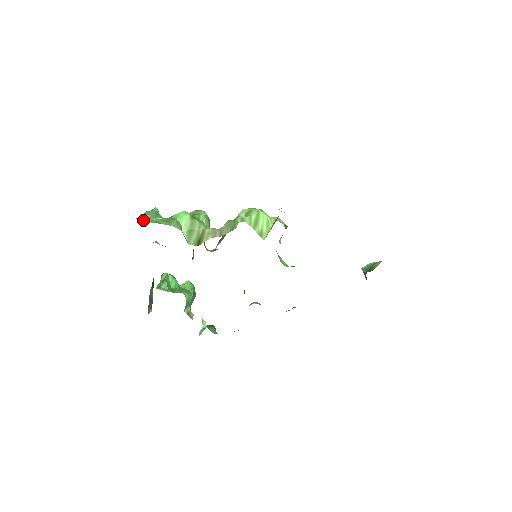
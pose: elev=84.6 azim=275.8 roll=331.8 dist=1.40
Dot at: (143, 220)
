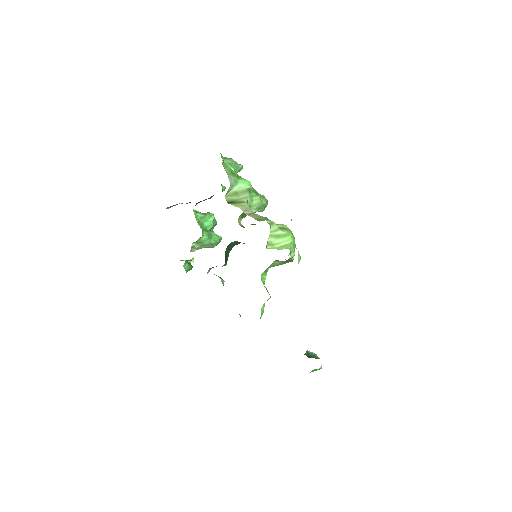
Dot at: (223, 159)
